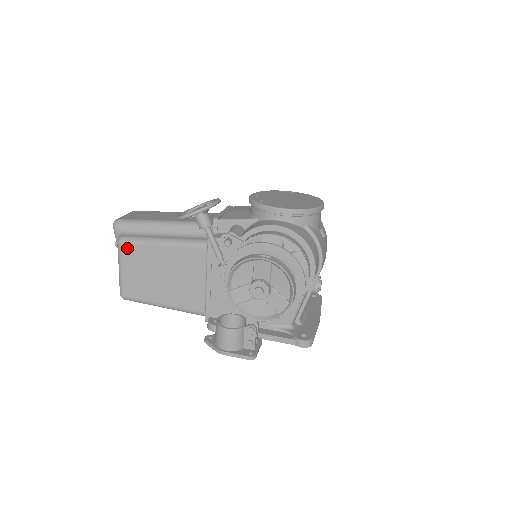
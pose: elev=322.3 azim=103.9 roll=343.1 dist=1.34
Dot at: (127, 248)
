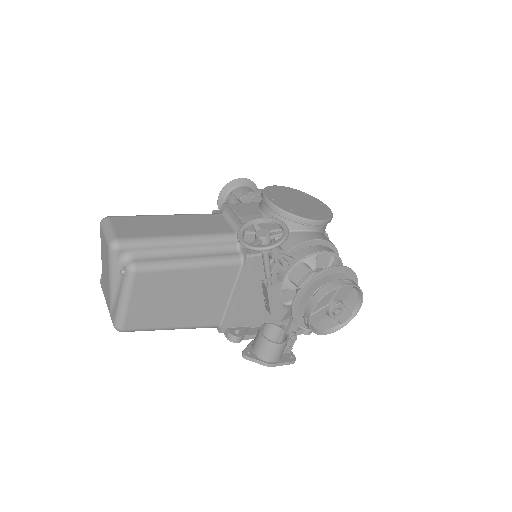
Dot at: (144, 277)
